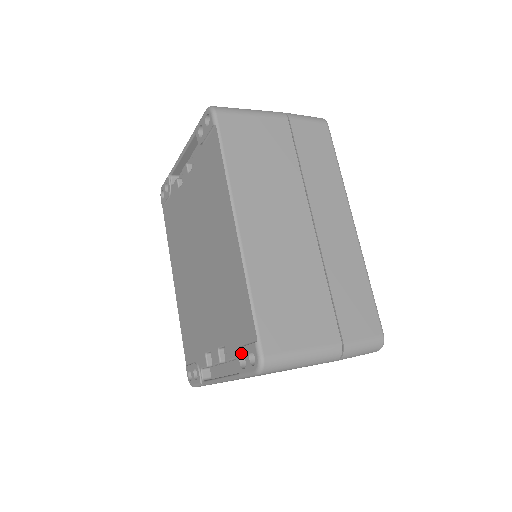
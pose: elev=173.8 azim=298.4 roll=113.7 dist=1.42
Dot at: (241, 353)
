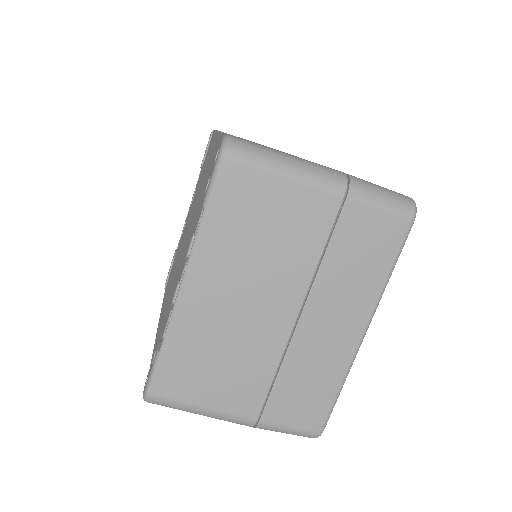
Dot at: (207, 182)
